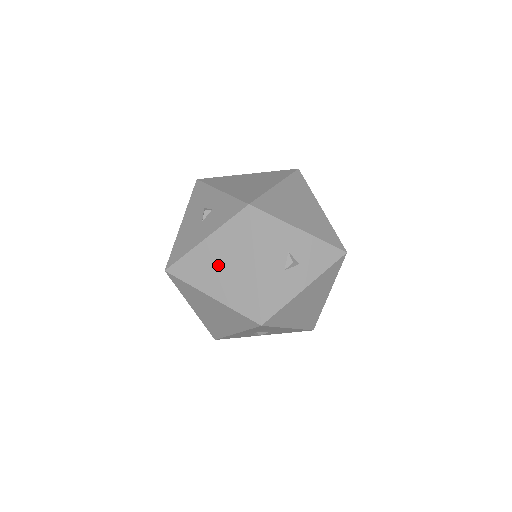
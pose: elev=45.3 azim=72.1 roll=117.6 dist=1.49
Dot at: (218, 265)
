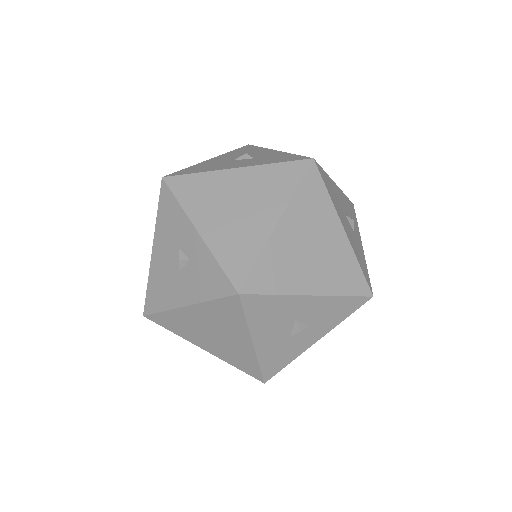
Dot at: (207, 331)
